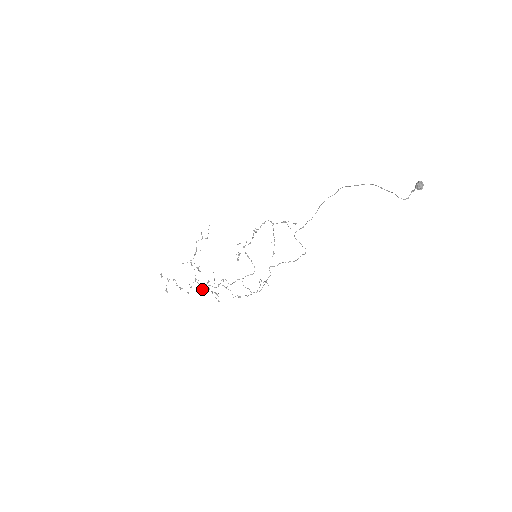
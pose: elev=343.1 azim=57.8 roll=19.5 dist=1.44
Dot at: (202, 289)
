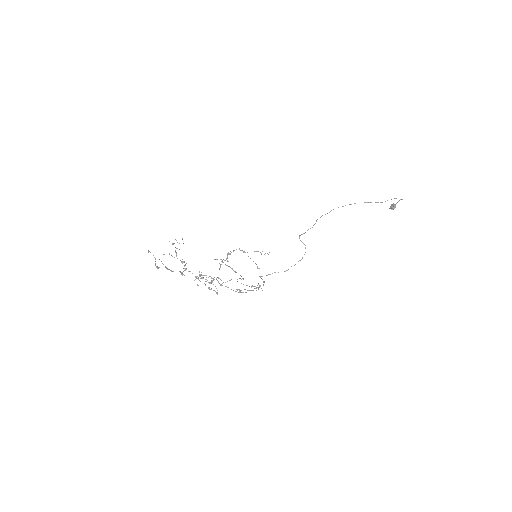
Dot at: occluded
